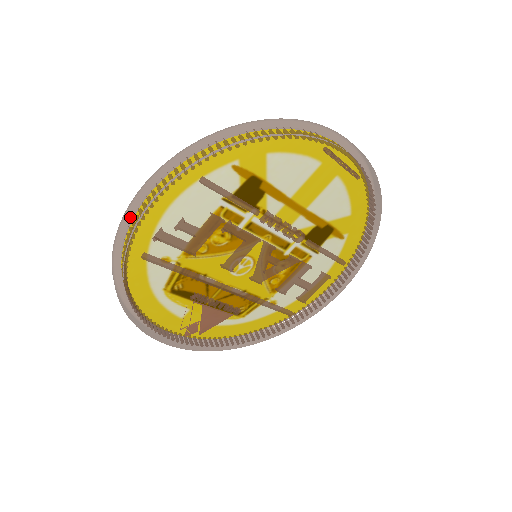
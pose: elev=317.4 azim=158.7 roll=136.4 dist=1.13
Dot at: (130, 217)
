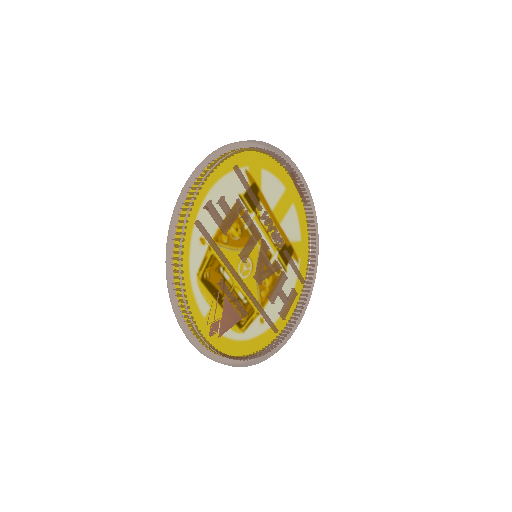
Dot at: (186, 190)
